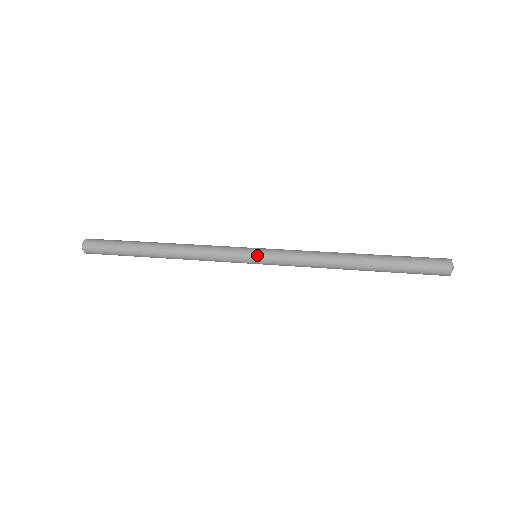
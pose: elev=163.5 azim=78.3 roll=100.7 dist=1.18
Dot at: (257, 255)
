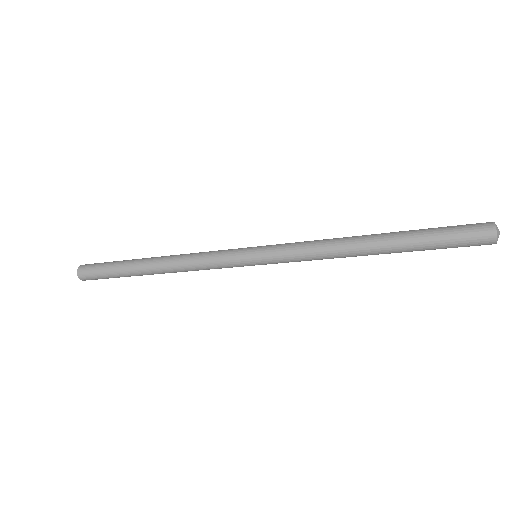
Dot at: (256, 248)
